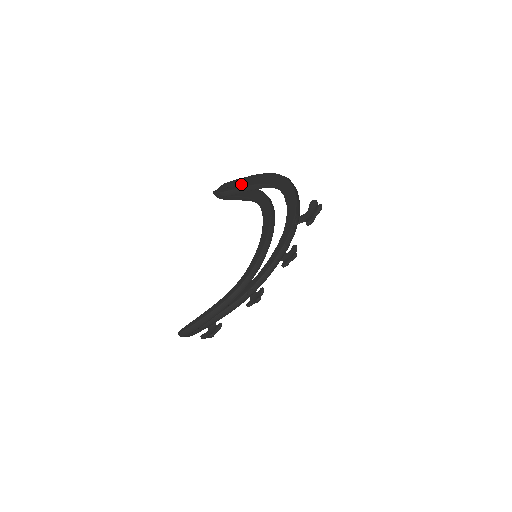
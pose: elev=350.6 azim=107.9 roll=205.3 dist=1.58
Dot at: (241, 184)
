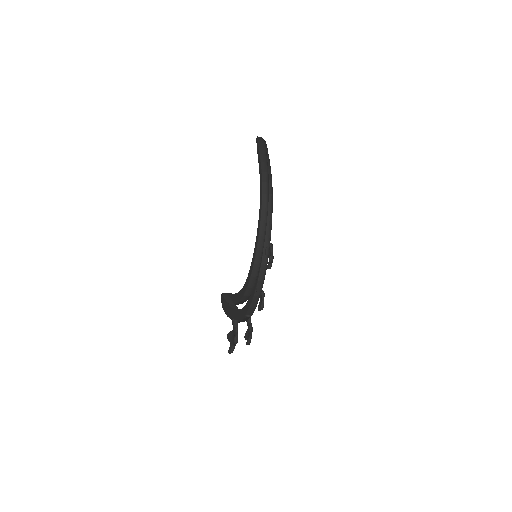
Dot at: (260, 157)
